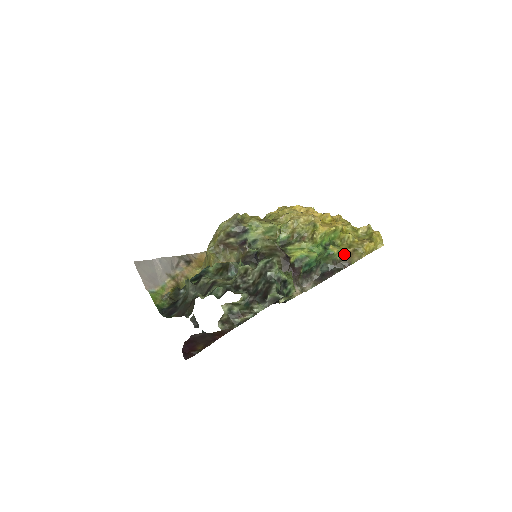
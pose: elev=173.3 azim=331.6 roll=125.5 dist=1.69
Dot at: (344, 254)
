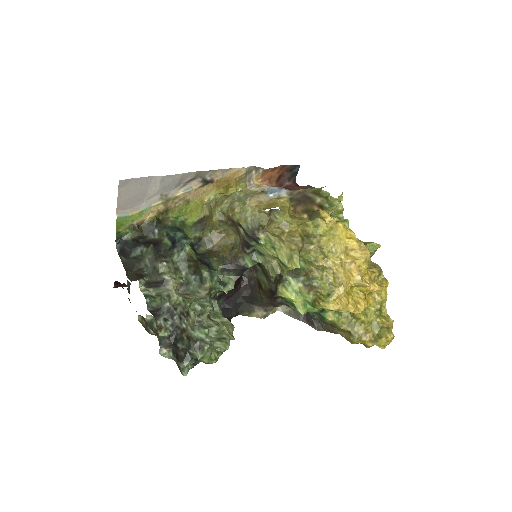
Dot at: (336, 325)
